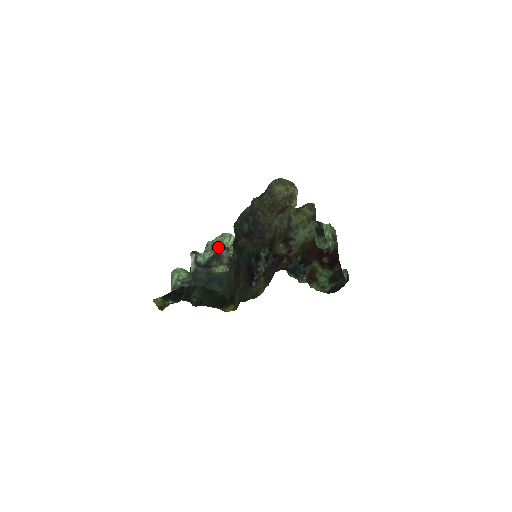
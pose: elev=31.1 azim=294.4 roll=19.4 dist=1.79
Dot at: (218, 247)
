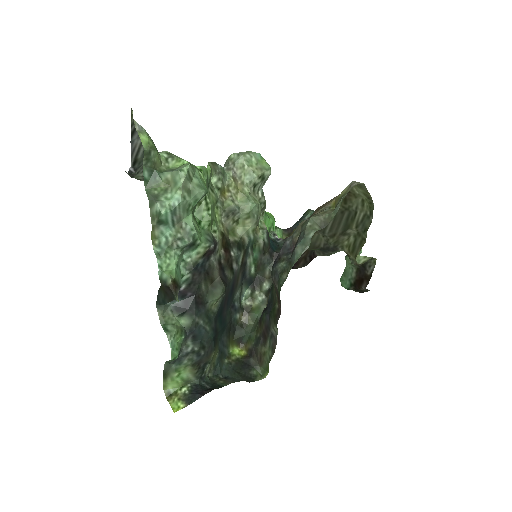
Dot at: (205, 252)
